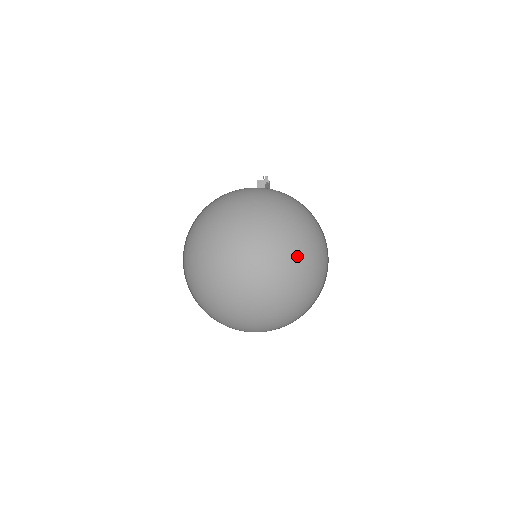
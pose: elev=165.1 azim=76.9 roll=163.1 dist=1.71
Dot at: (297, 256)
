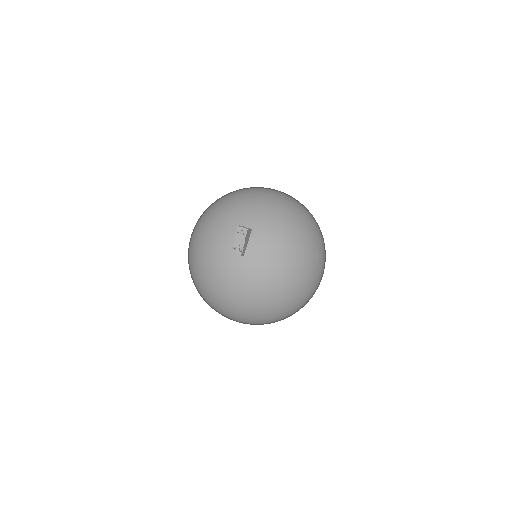
Dot at: (285, 318)
